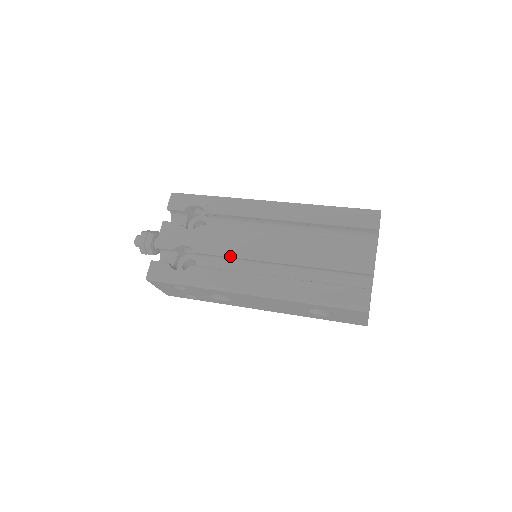
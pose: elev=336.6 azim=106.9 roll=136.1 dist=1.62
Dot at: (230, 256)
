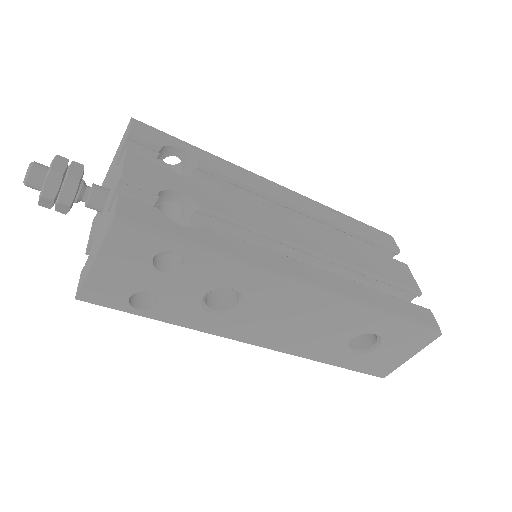
Dot at: (260, 230)
